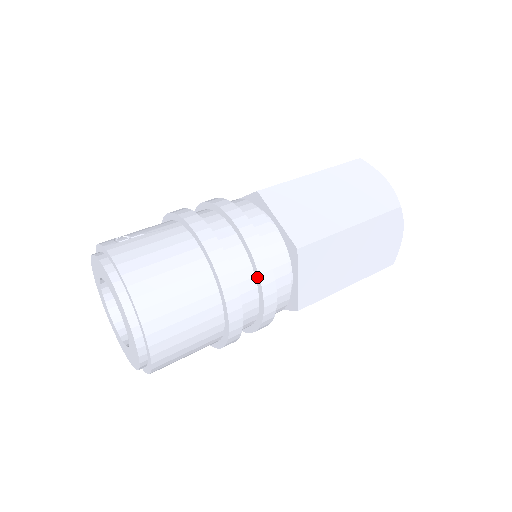
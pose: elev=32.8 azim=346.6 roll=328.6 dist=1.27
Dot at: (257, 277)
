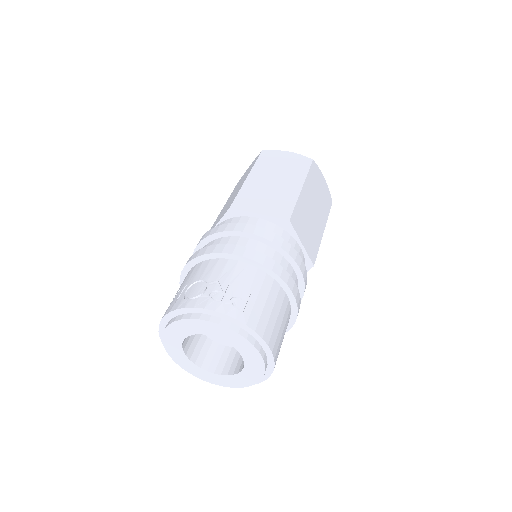
Dot at: (300, 296)
